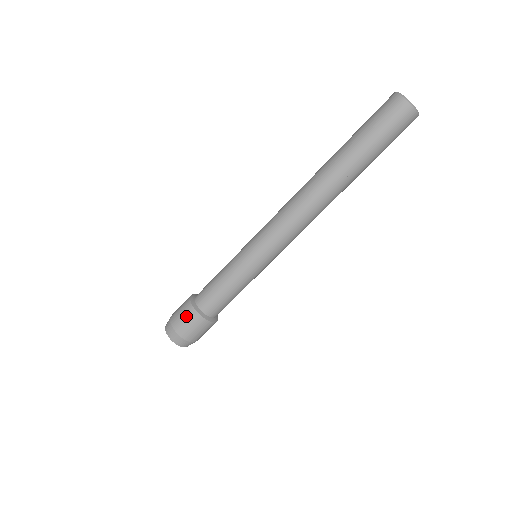
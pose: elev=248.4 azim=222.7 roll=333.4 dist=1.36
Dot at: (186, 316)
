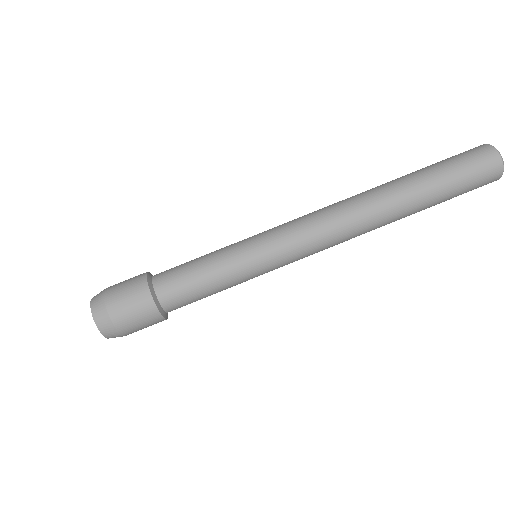
Dot at: (137, 306)
